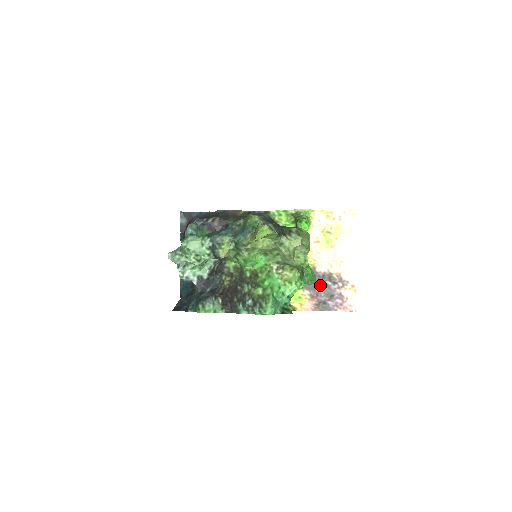
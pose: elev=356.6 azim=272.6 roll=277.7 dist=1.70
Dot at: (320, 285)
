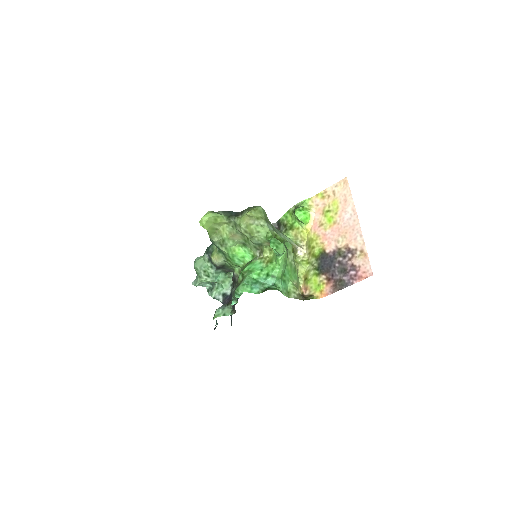
Dot at: (333, 265)
